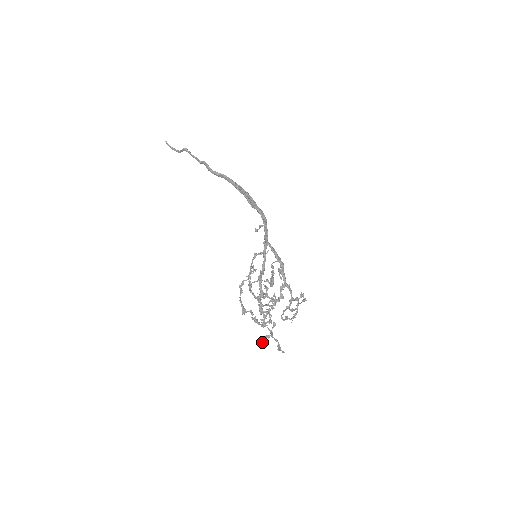
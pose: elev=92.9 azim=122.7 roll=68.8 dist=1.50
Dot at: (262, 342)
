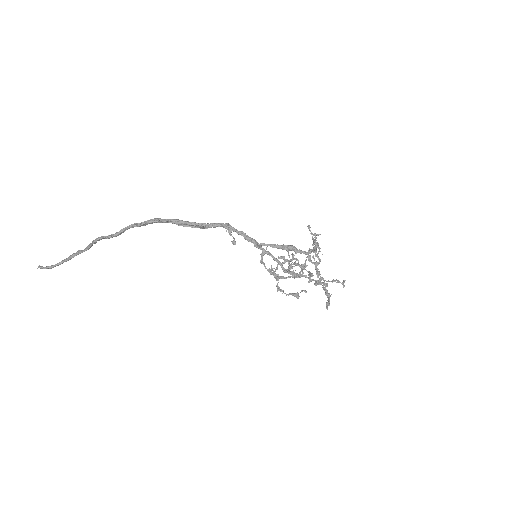
Dot at: occluded
